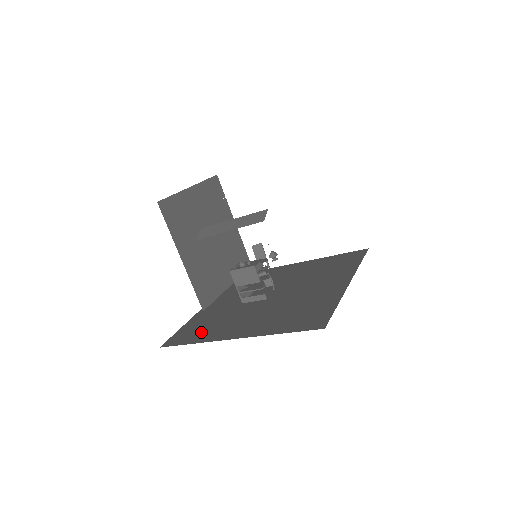
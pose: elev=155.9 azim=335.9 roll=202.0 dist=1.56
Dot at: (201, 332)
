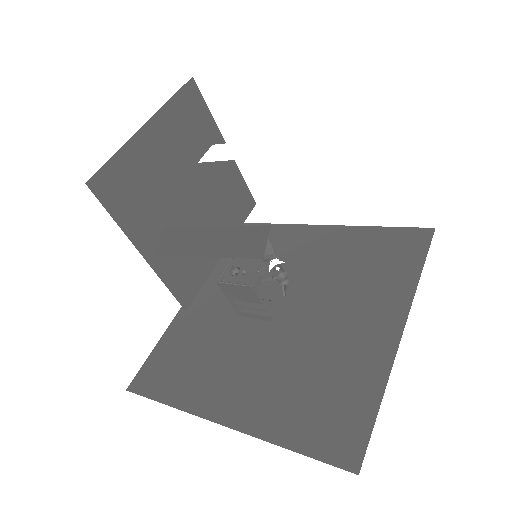
Dot at: (179, 376)
